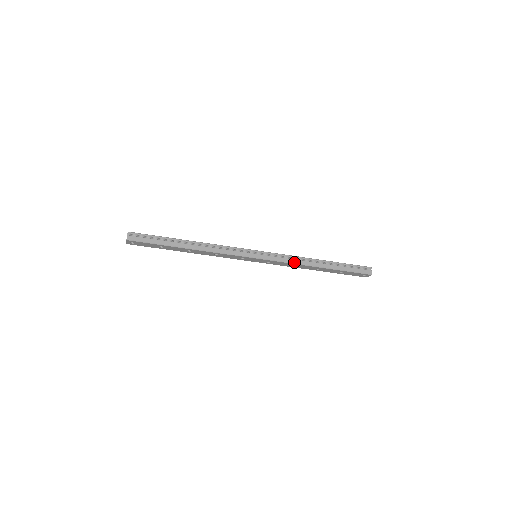
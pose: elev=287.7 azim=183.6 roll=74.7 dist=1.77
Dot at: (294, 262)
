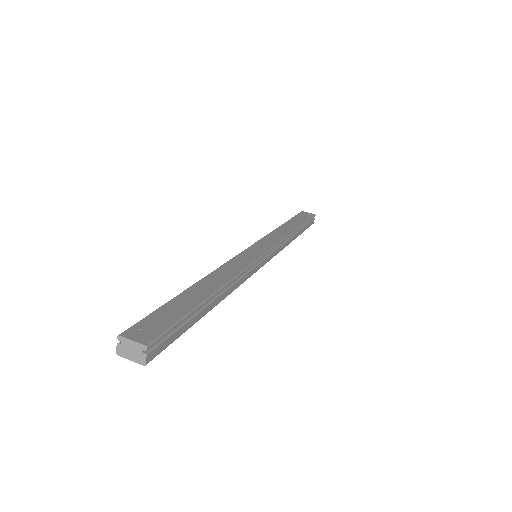
Dot at: (284, 247)
